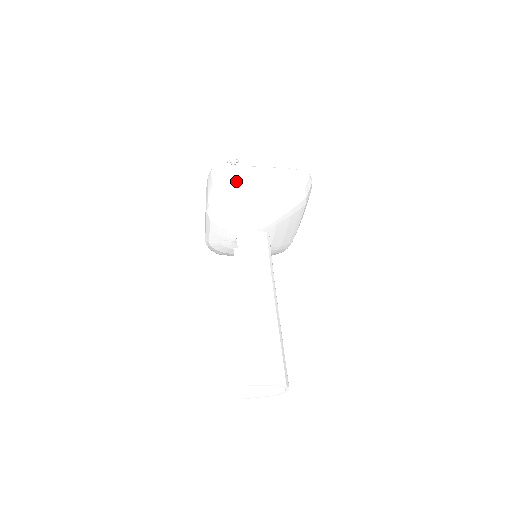
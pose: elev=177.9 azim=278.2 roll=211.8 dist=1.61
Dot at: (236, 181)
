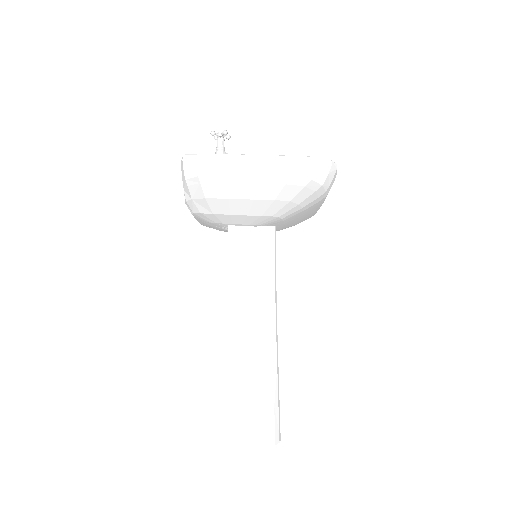
Dot at: (216, 181)
